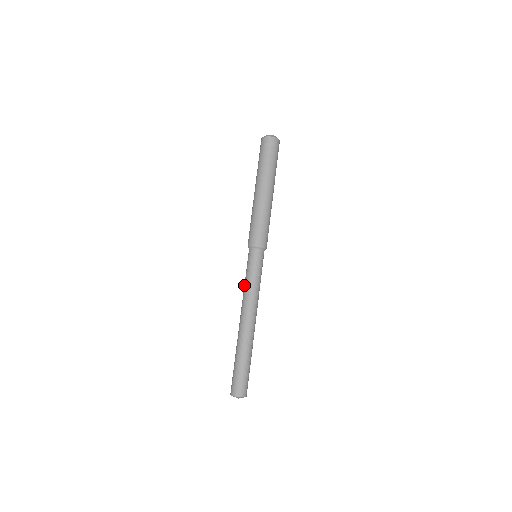
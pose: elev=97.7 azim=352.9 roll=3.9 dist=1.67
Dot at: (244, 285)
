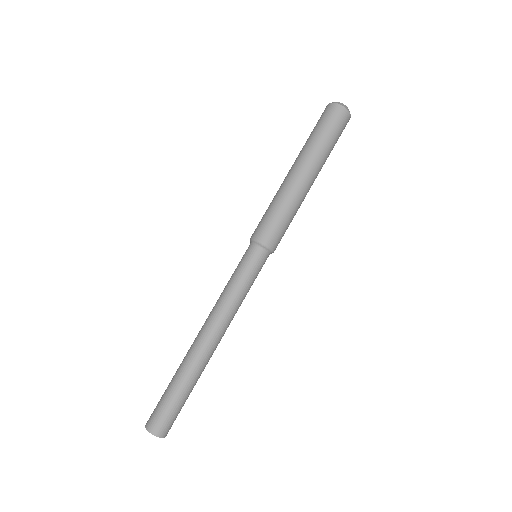
Dot at: (224, 288)
